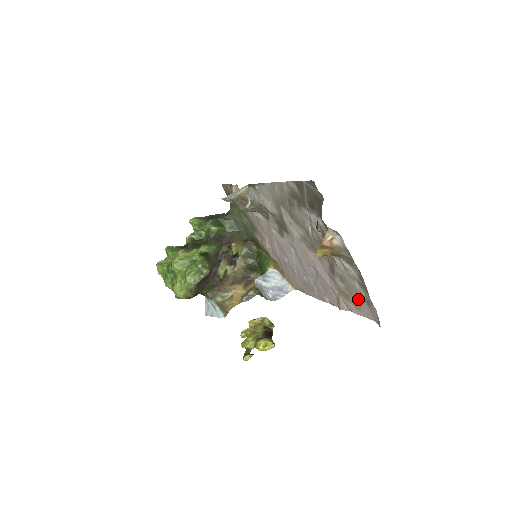
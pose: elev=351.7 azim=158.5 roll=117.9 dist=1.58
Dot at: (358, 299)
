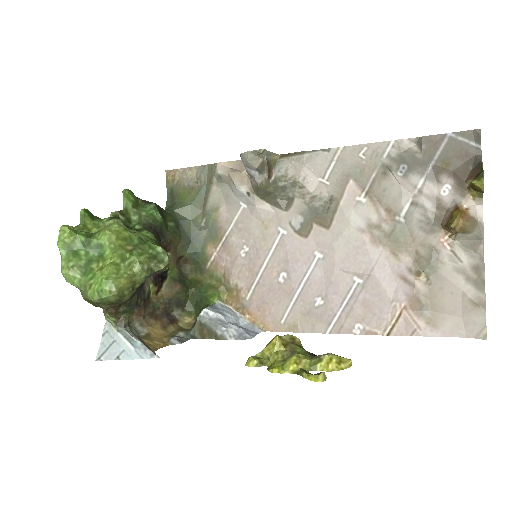
Dot at: (446, 308)
